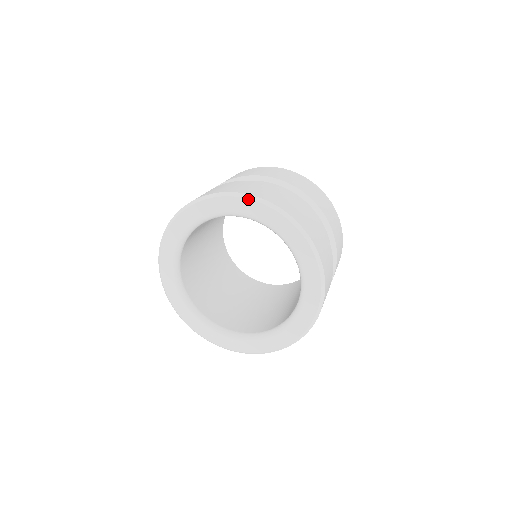
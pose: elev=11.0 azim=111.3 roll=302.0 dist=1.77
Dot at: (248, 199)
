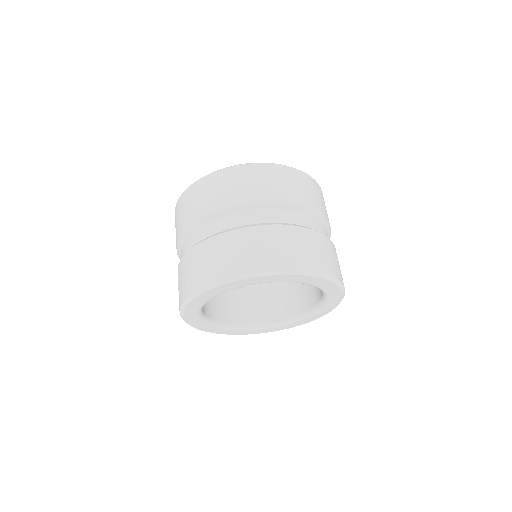
Dot at: (324, 279)
